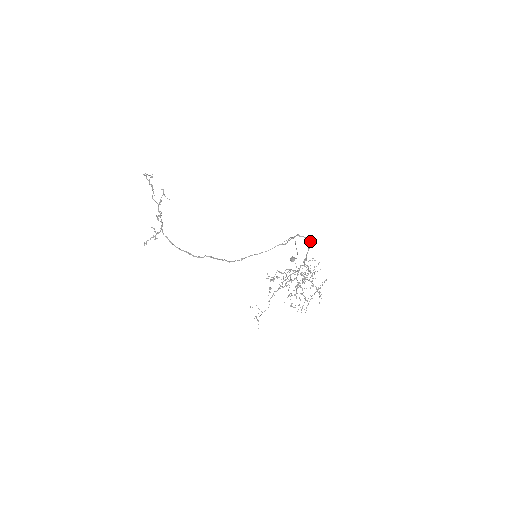
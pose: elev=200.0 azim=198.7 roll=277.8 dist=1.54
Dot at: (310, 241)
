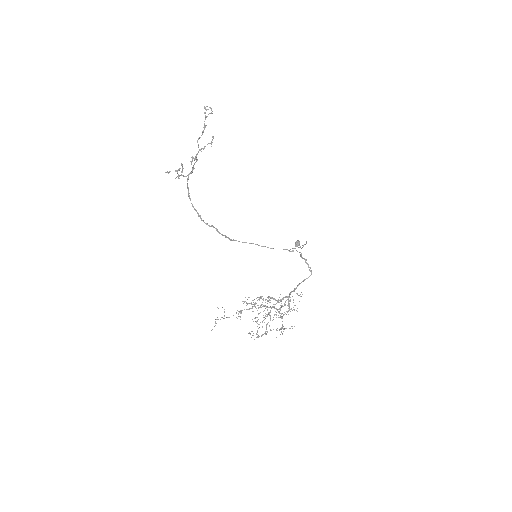
Dot at: (311, 274)
